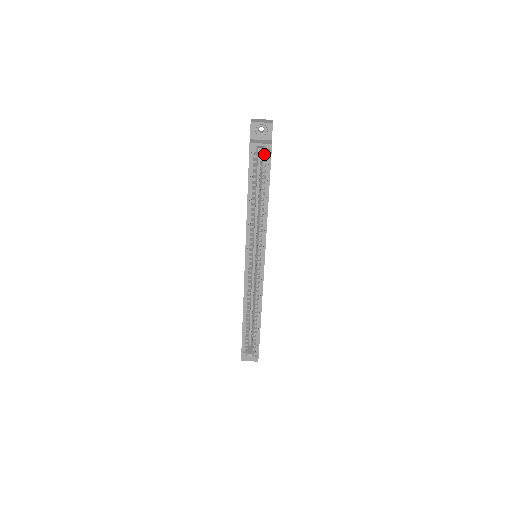
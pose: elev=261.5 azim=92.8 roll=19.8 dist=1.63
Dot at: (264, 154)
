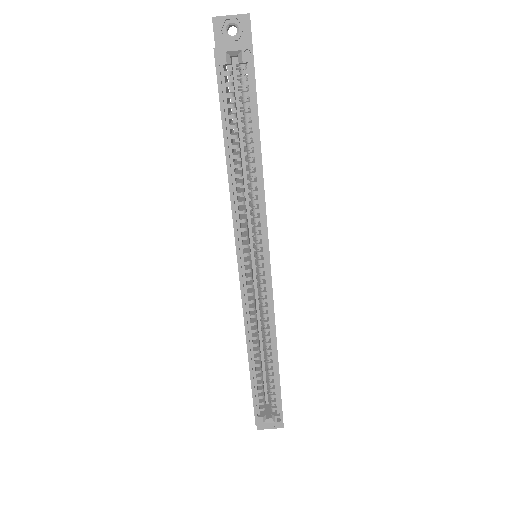
Dot at: (242, 68)
